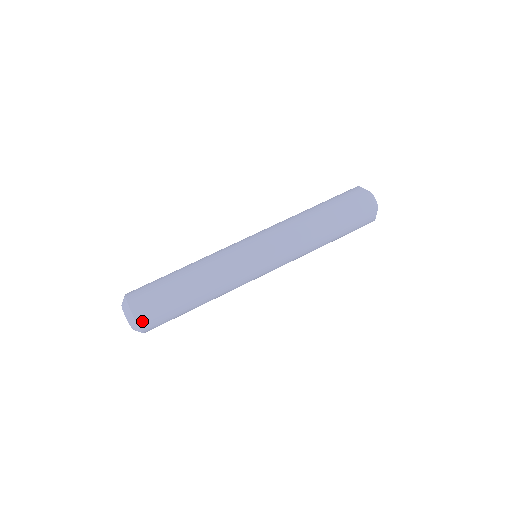
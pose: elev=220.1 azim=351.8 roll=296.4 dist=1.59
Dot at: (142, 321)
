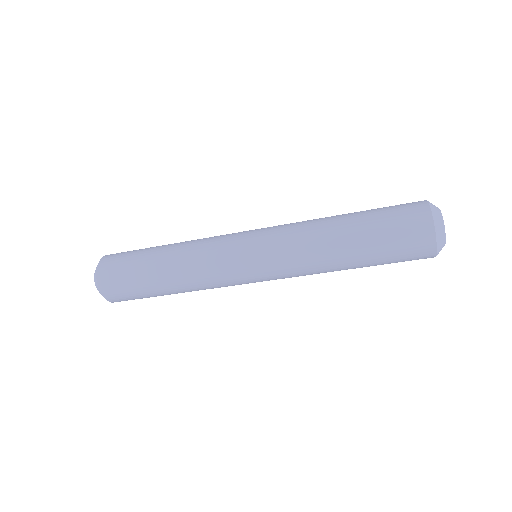
Dot at: occluded
